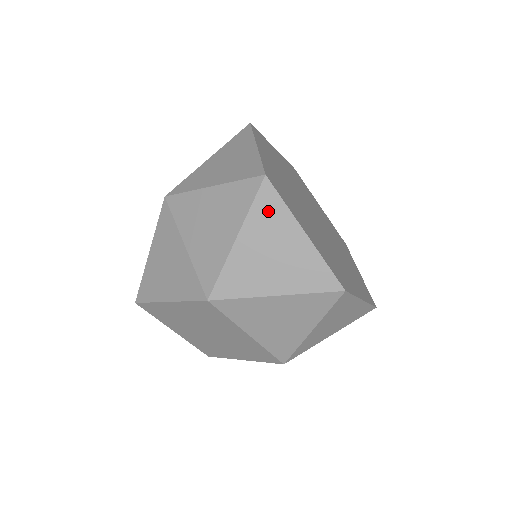
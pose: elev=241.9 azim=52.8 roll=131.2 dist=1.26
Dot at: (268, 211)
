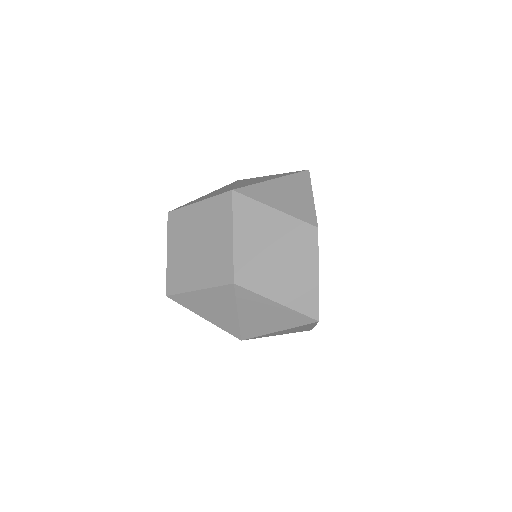
Dot at: occluded
